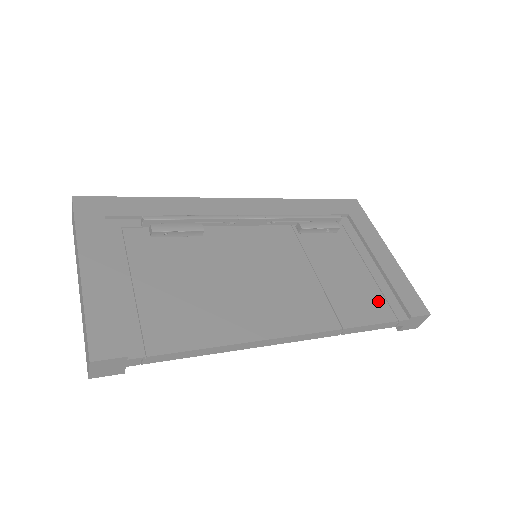
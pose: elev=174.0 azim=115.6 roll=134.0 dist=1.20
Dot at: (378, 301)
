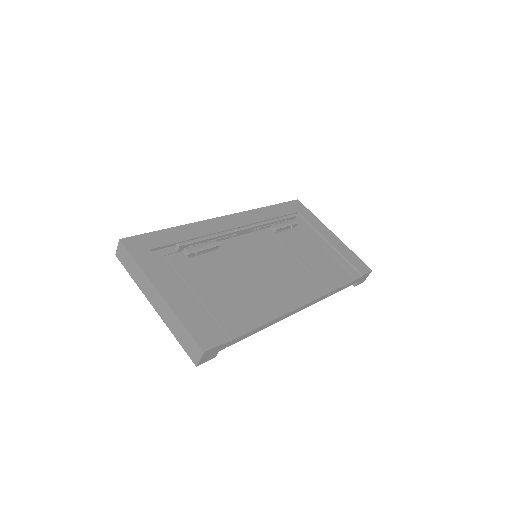
Dot at: (340, 269)
